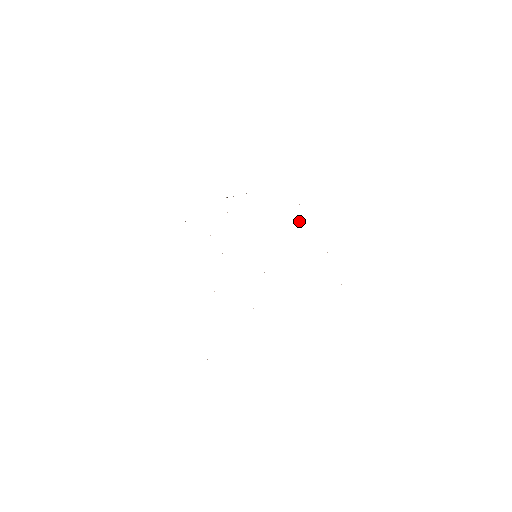
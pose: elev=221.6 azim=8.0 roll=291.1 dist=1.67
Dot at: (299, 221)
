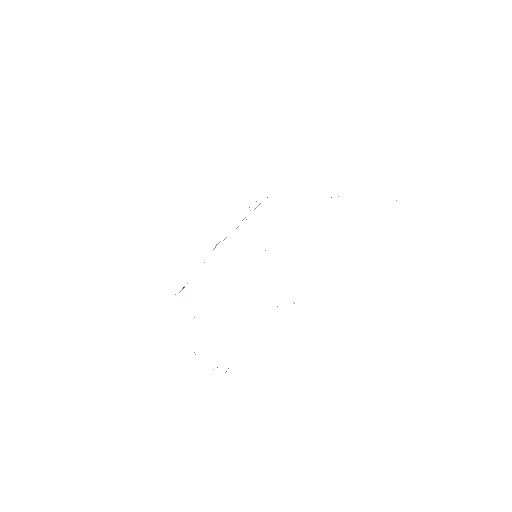
Dot at: occluded
